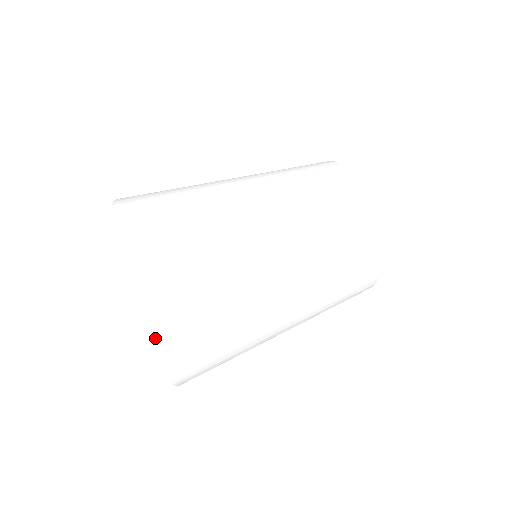
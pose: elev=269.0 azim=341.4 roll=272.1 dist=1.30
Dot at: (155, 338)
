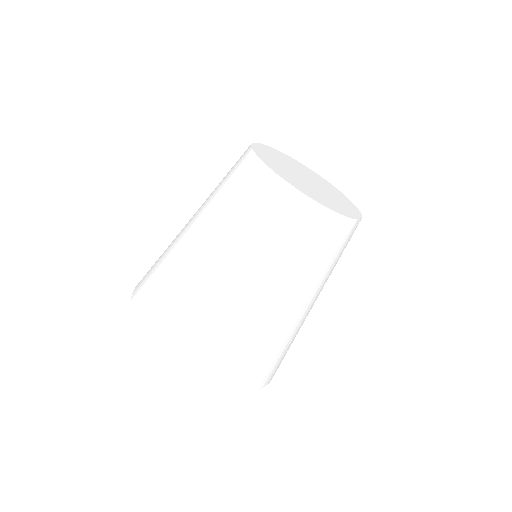
Dot at: (178, 362)
